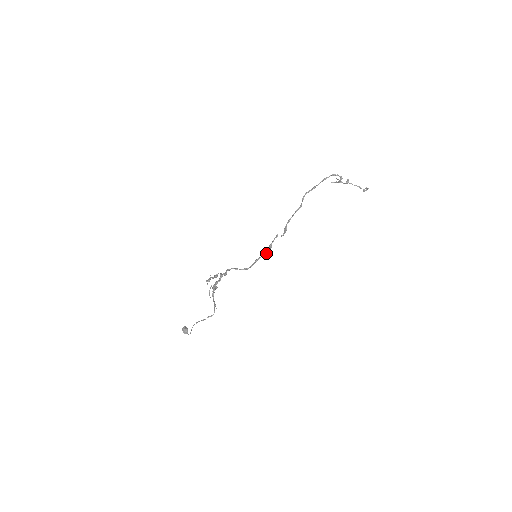
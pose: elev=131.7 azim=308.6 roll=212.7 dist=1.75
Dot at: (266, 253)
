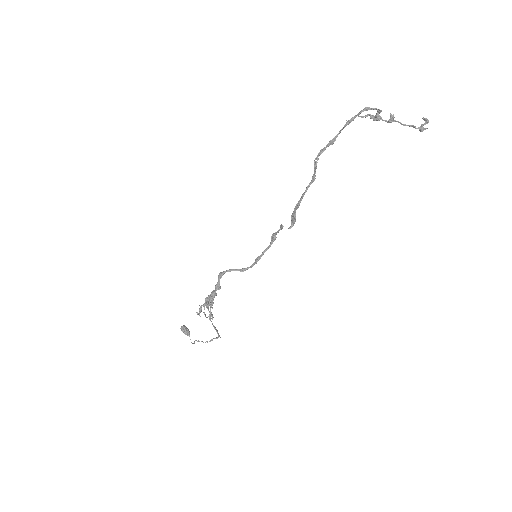
Dot at: (269, 246)
